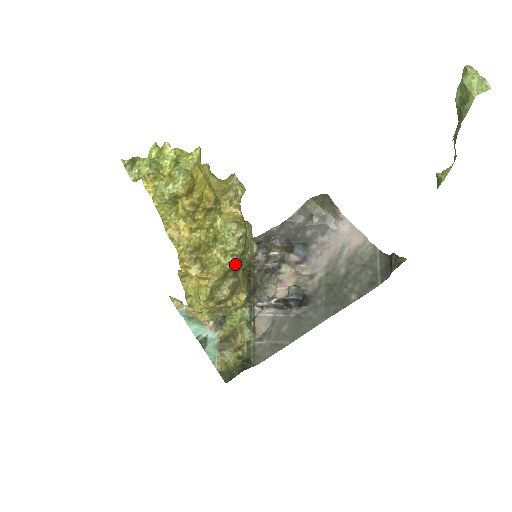
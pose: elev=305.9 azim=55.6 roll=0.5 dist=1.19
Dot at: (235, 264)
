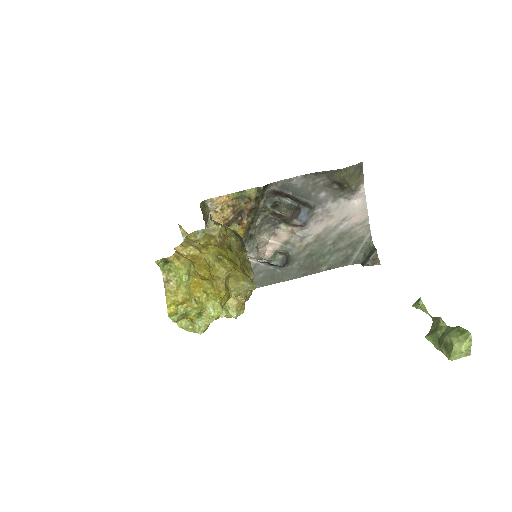
Dot at: occluded
